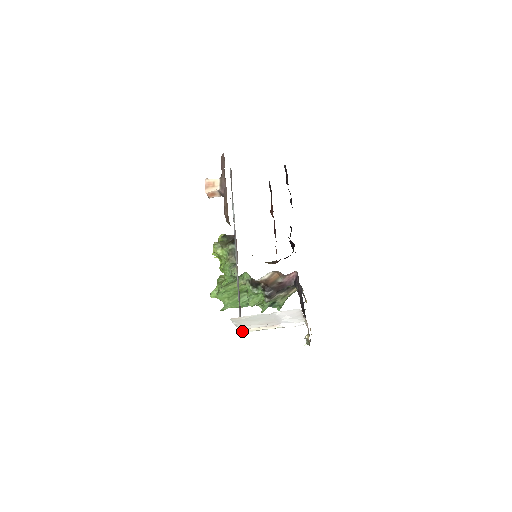
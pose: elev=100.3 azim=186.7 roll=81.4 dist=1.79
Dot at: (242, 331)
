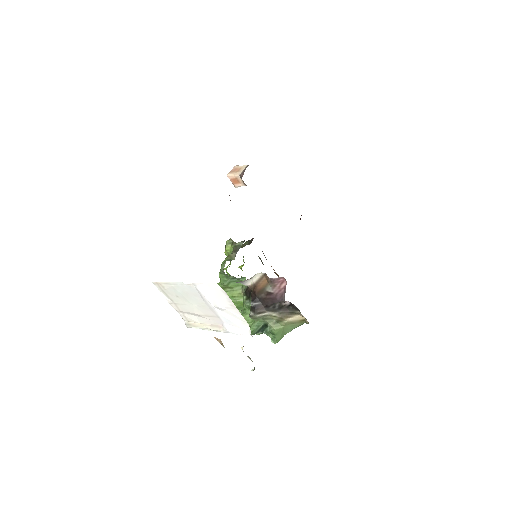
Dot at: (187, 324)
